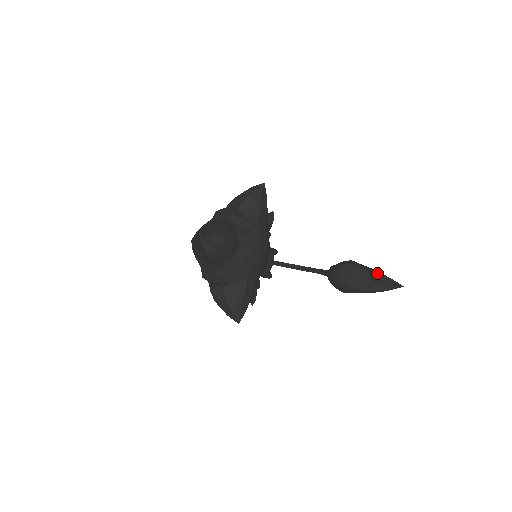
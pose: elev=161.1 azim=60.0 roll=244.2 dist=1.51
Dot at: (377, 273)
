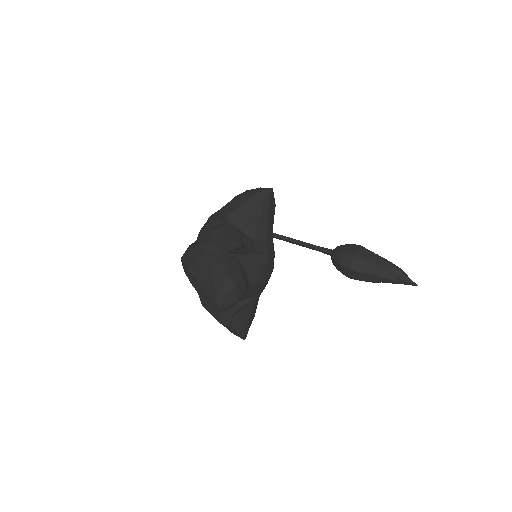
Dot at: (390, 266)
